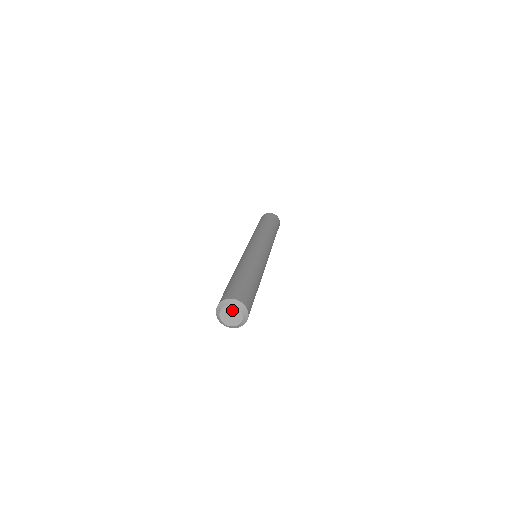
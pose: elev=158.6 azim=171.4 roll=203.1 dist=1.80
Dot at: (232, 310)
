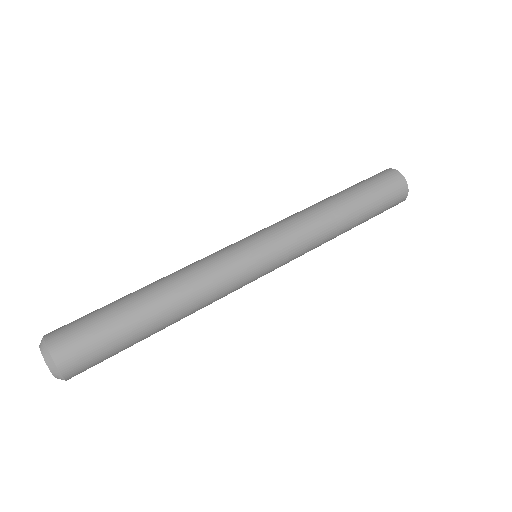
Dot at: occluded
